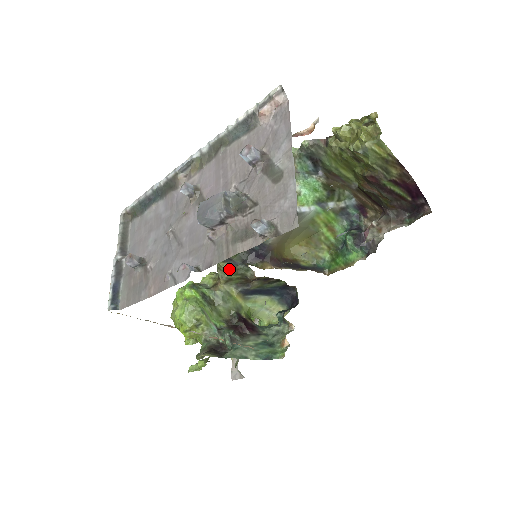
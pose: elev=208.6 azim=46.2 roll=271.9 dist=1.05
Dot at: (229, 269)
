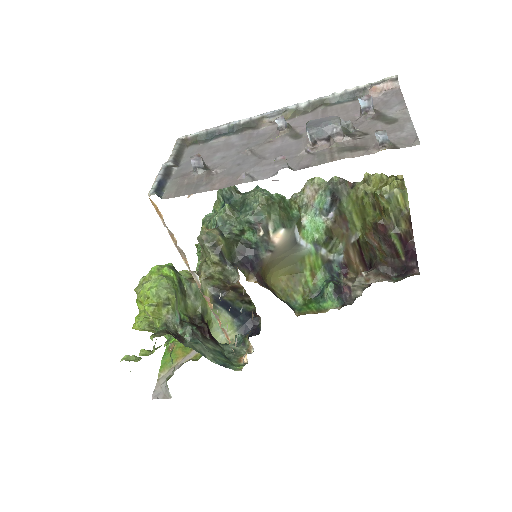
Dot at: (217, 265)
